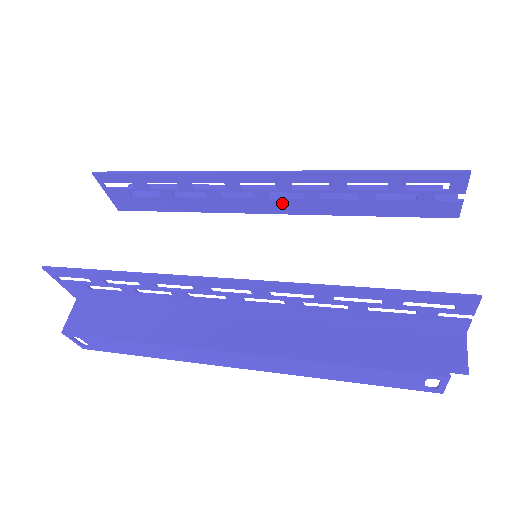
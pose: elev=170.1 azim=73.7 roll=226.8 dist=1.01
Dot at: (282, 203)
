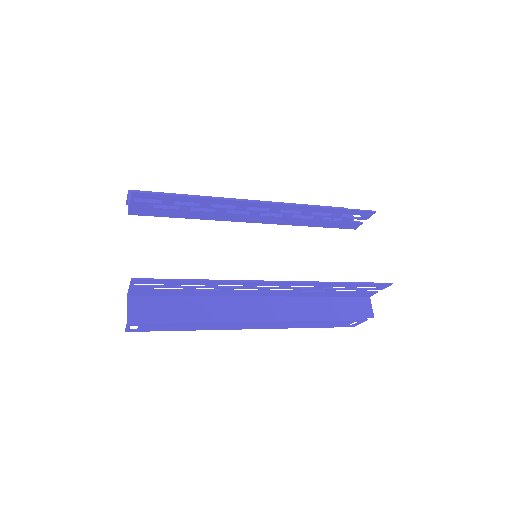
Dot at: (266, 218)
